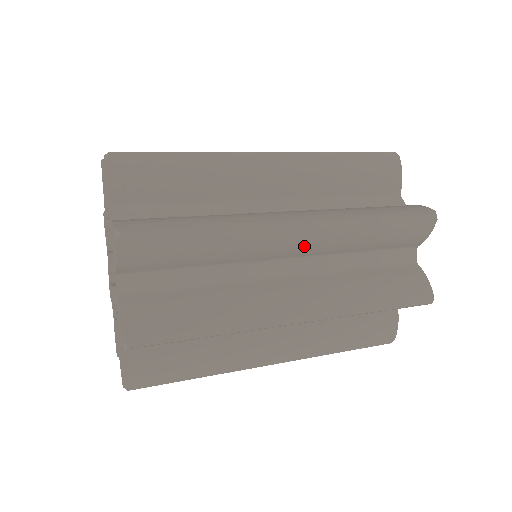
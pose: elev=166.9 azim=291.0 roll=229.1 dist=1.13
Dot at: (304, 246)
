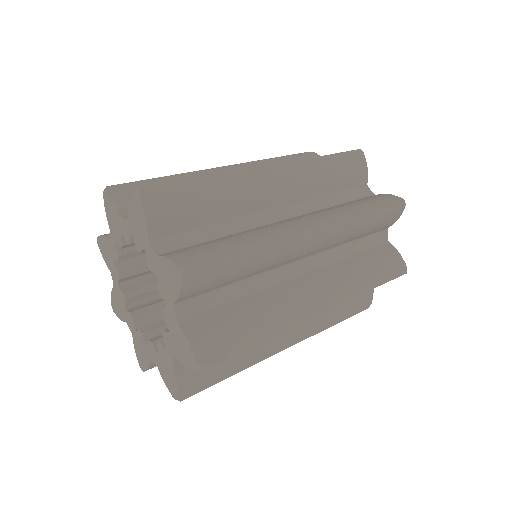
Dot at: occluded
